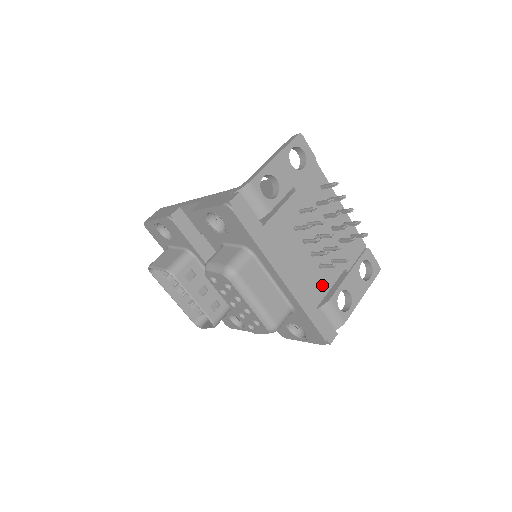
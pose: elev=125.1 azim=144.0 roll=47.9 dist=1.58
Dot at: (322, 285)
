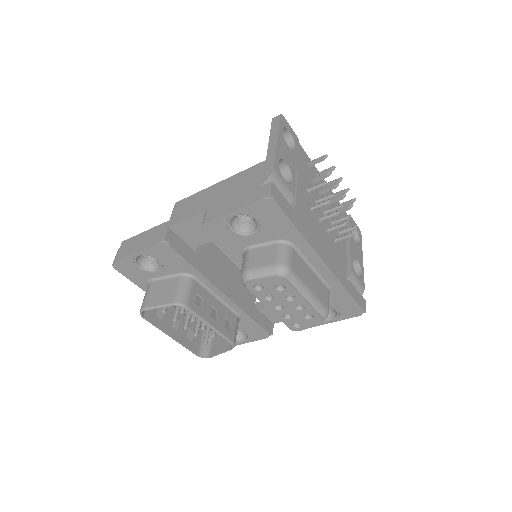
Dot at: (342, 259)
